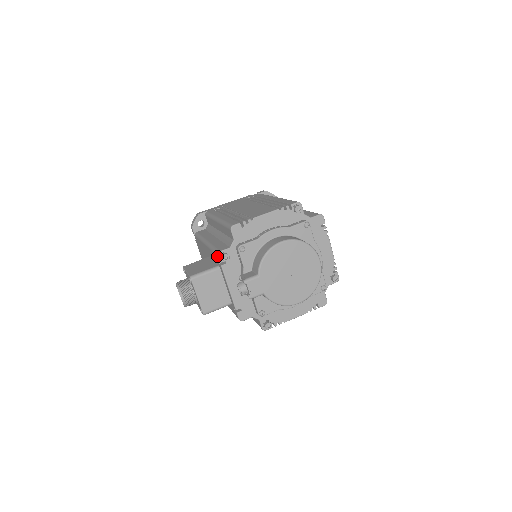
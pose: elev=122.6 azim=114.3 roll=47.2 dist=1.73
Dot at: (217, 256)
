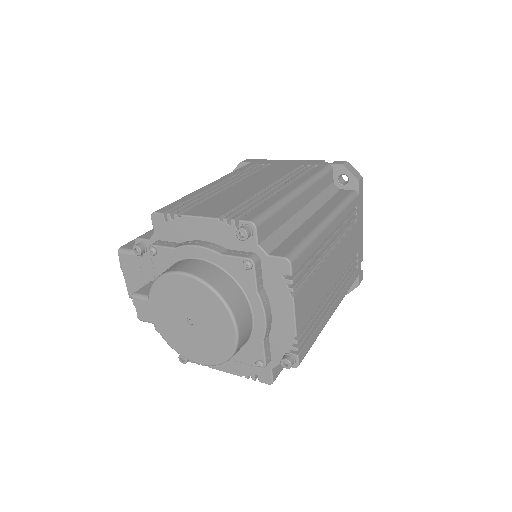
Dot at: (137, 242)
